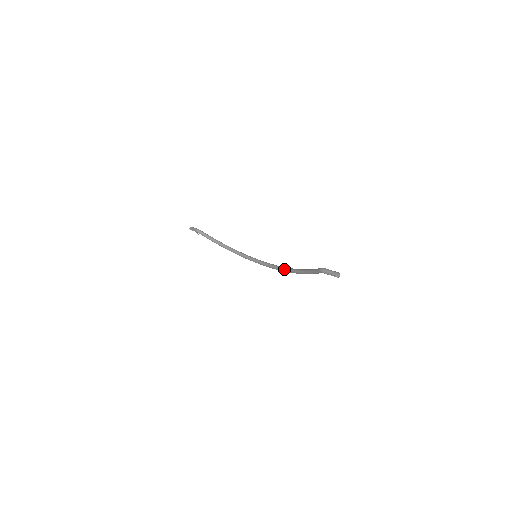
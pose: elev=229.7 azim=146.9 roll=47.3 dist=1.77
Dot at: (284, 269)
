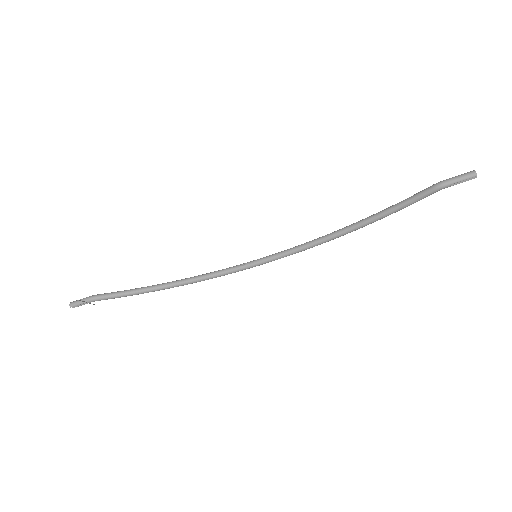
Dot at: (326, 239)
